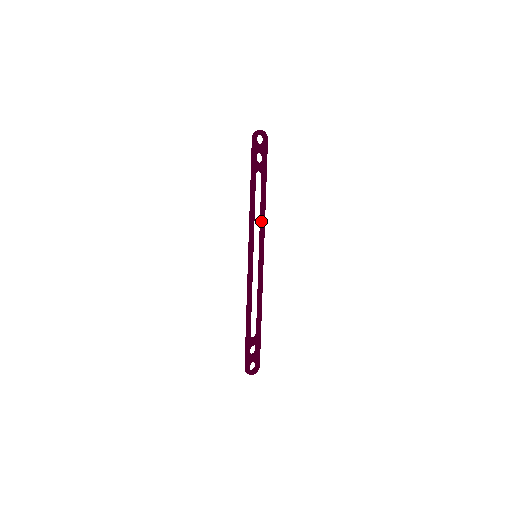
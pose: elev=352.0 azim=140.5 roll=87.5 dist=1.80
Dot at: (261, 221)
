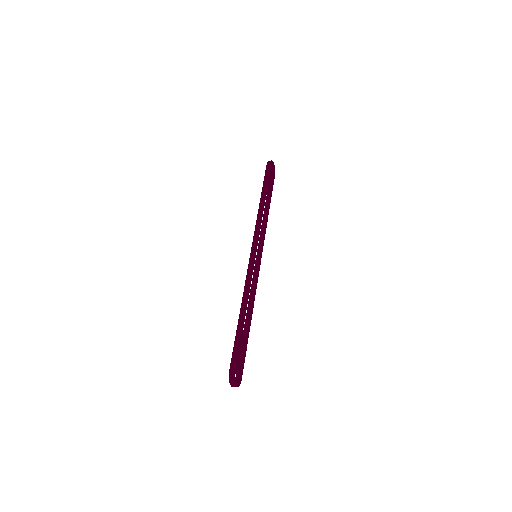
Dot at: (263, 229)
